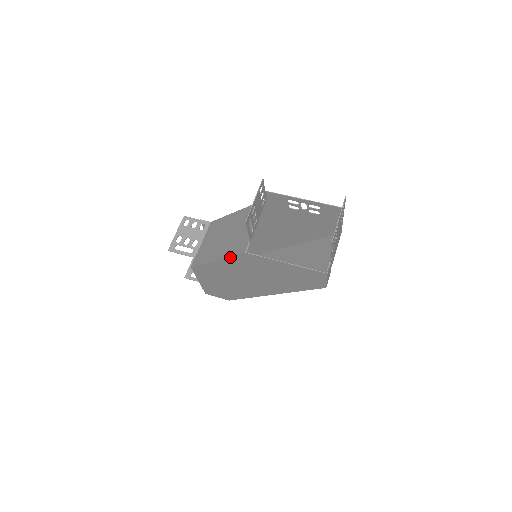
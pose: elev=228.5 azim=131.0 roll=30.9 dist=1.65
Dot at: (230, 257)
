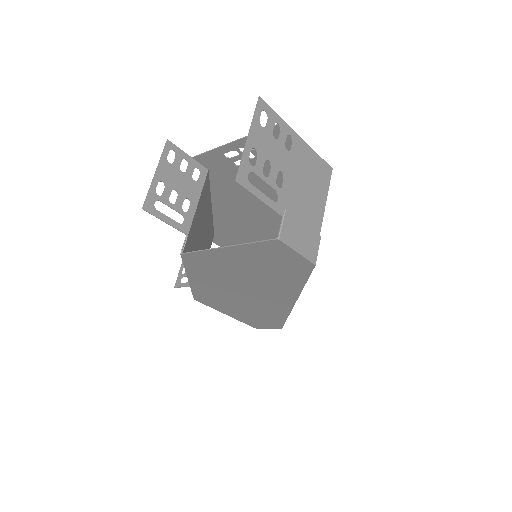
Dot at: (186, 268)
